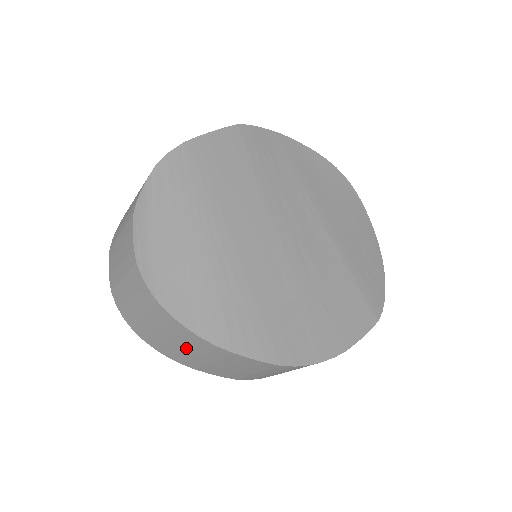
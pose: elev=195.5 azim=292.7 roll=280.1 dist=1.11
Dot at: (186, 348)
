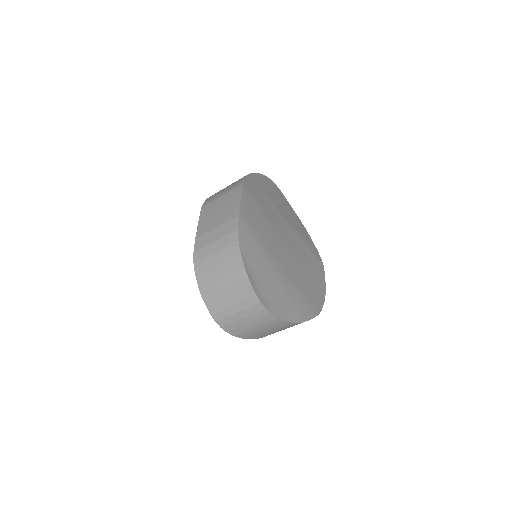
Dot at: (275, 330)
